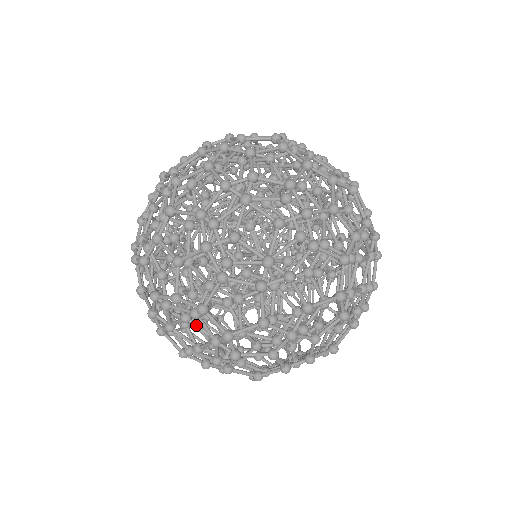
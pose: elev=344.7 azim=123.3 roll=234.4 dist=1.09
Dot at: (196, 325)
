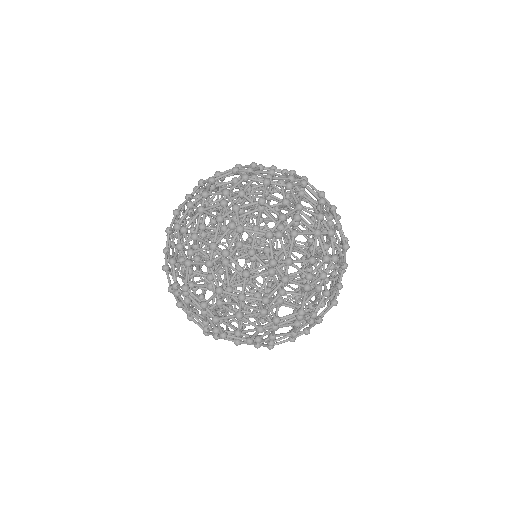
Dot at: occluded
